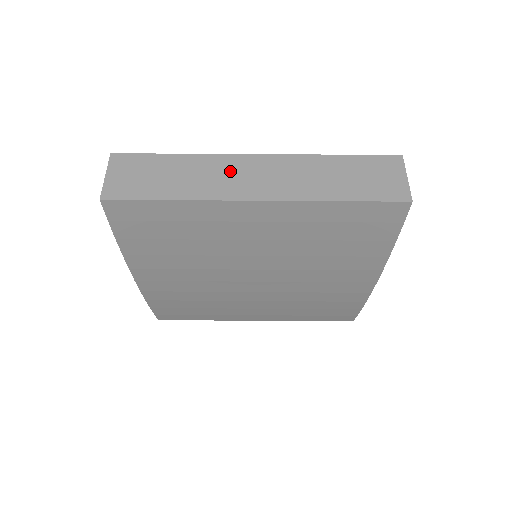
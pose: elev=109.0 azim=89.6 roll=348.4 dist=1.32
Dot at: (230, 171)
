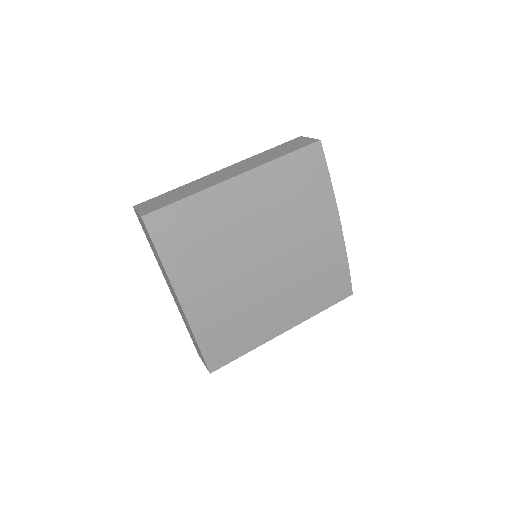
Dot at: (212, 178)
